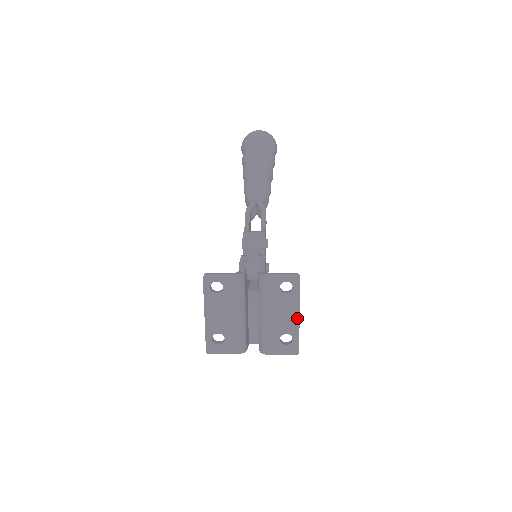
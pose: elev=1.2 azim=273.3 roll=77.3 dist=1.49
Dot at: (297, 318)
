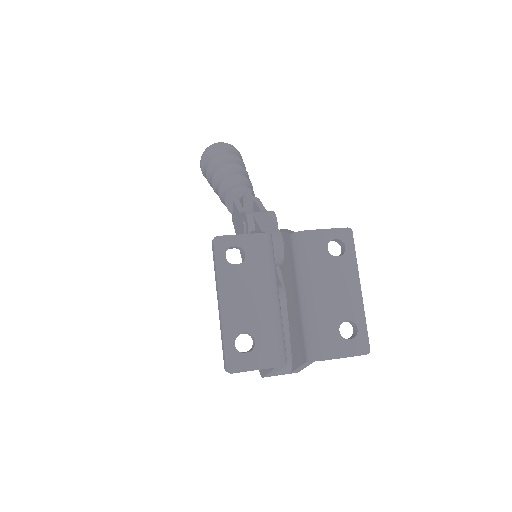
Dot at: (358, 293)
